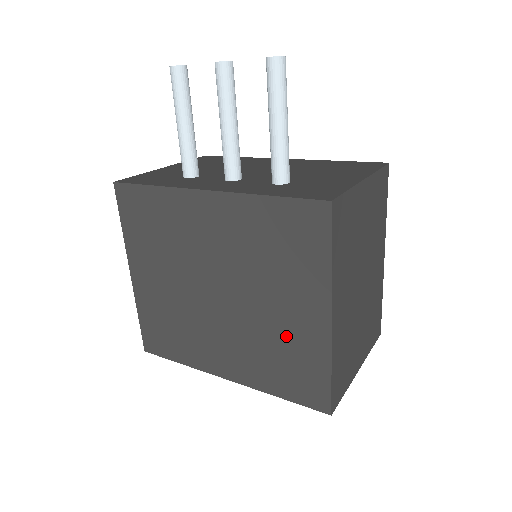
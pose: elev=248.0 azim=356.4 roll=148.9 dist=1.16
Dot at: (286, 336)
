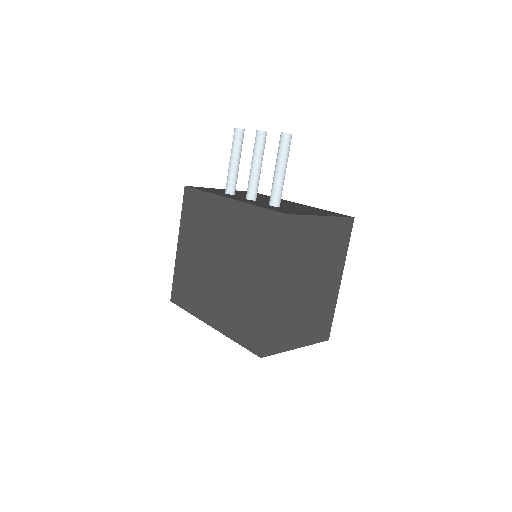
Dot at: (248, 298)
